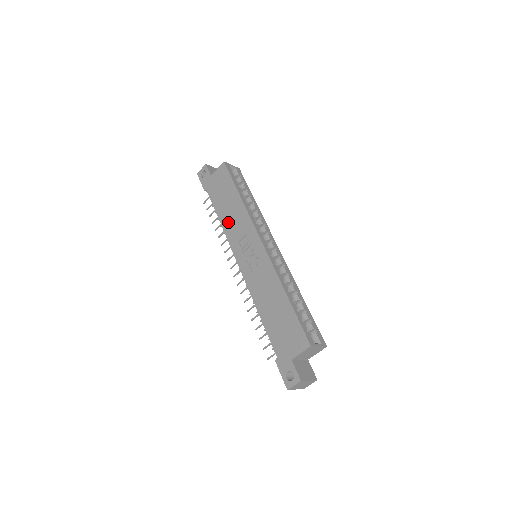
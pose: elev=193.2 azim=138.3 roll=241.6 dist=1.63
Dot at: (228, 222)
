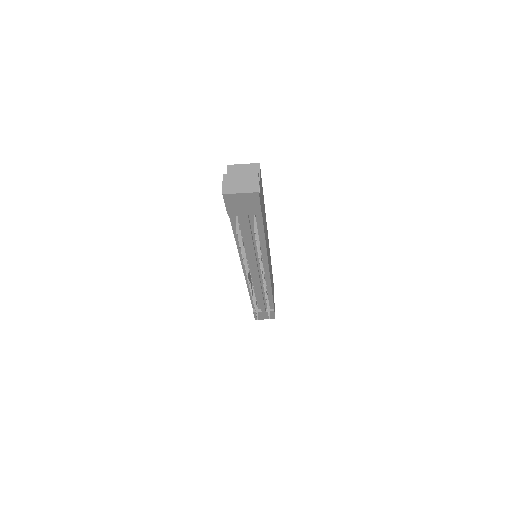
Dot at: occluded
